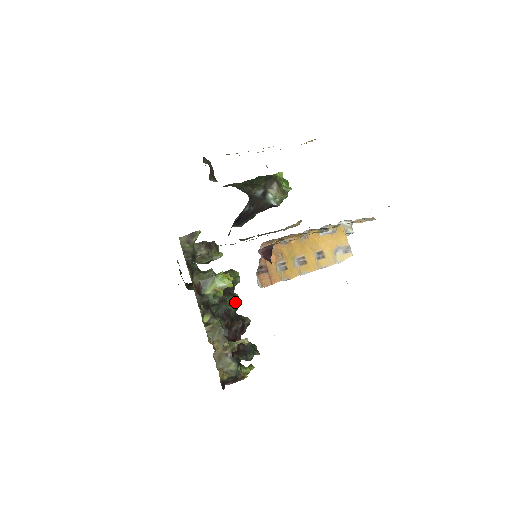
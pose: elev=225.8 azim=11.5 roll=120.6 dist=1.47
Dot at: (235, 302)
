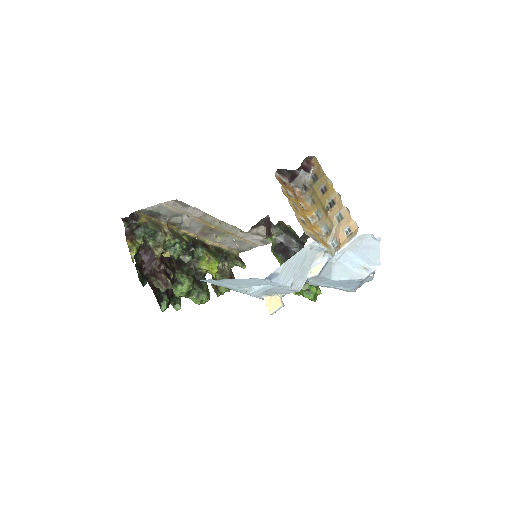
Dot at: (190, 277)
